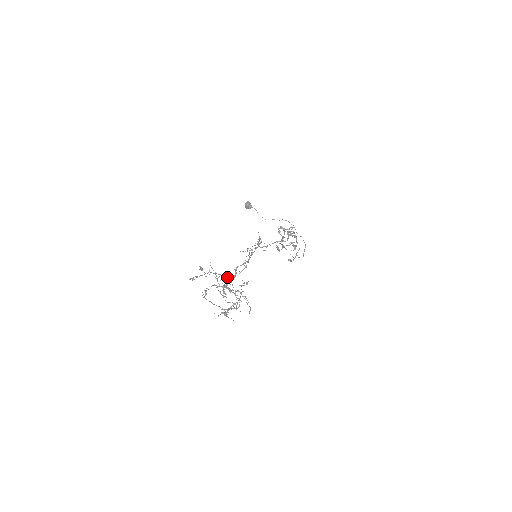
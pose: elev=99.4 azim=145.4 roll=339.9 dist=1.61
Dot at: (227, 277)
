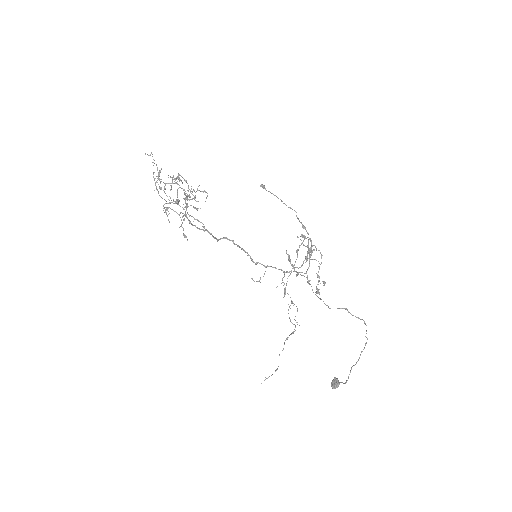
Dot at: (198, 220)
